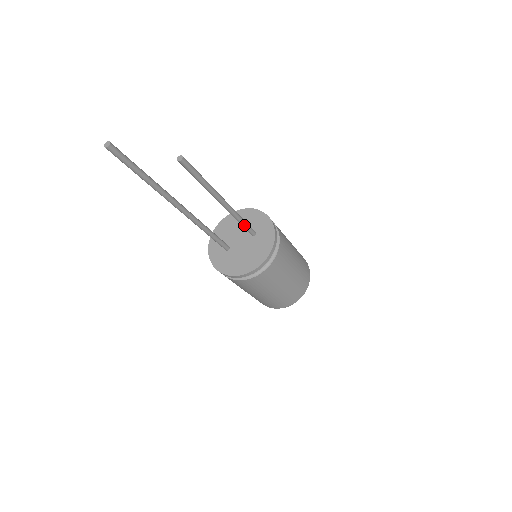
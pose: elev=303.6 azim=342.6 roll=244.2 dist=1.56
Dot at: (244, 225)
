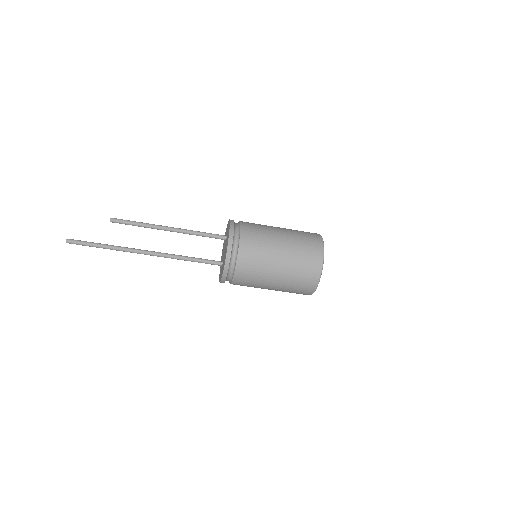
Dot at: (207, 235)
